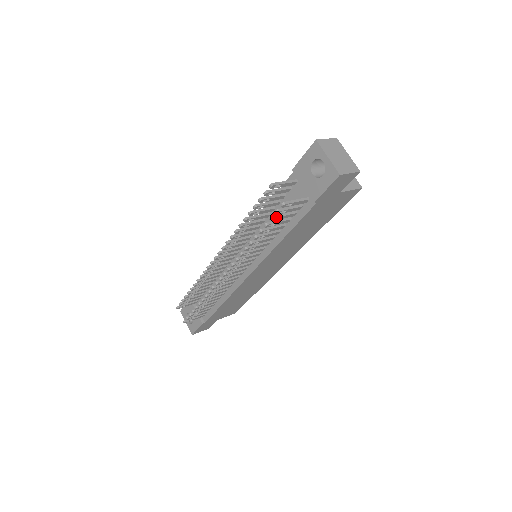
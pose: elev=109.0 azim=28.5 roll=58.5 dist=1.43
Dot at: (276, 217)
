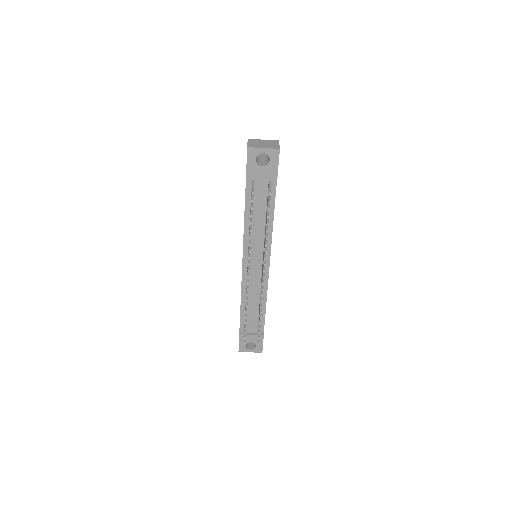
Dot at: occluded
